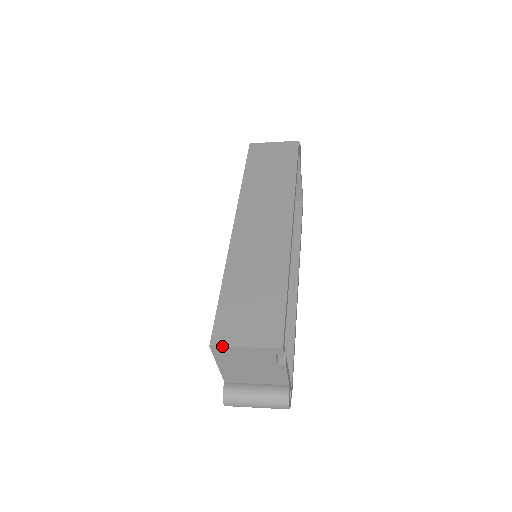
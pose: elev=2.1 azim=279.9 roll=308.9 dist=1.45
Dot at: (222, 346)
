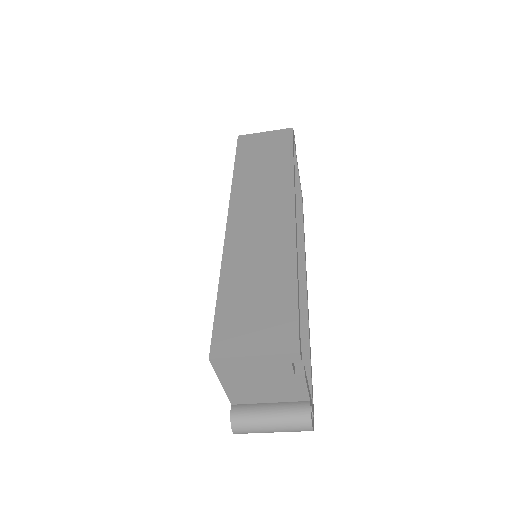
Dot at: (224, 357)
